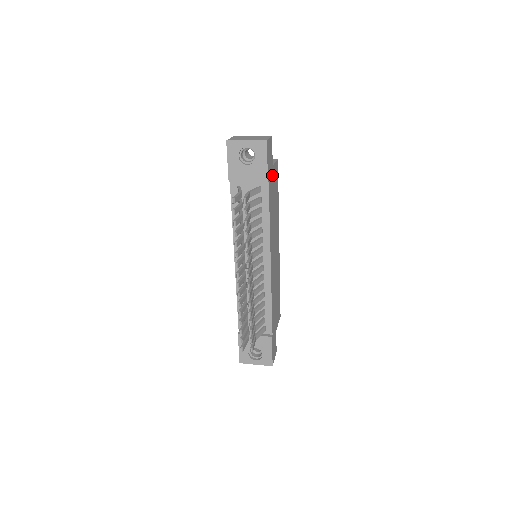
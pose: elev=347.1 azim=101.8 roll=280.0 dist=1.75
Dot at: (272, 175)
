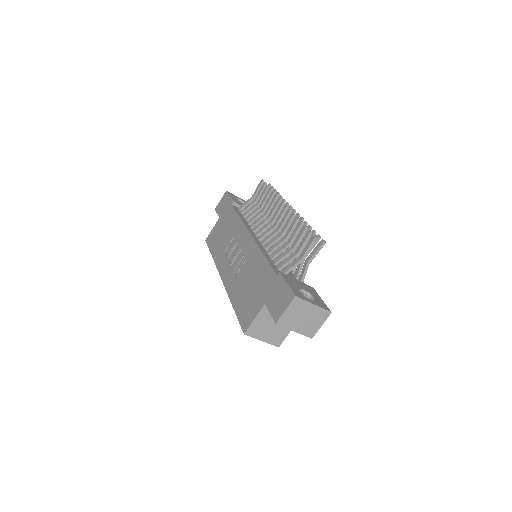
Dot at: occluded
